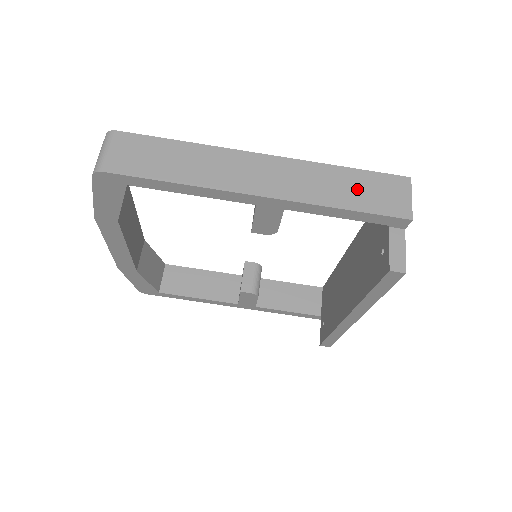
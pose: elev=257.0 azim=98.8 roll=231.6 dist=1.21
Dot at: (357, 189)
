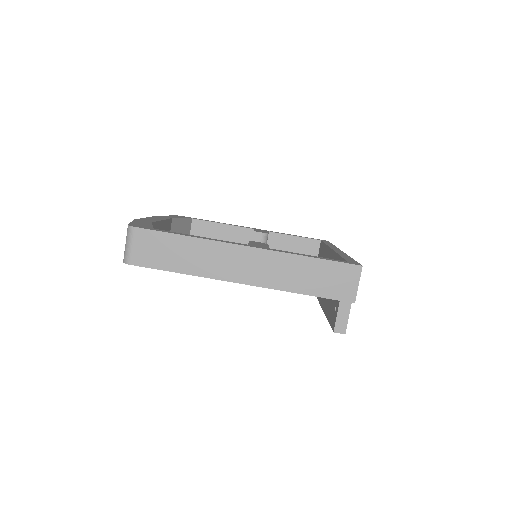
Dot at: (317, 277)
